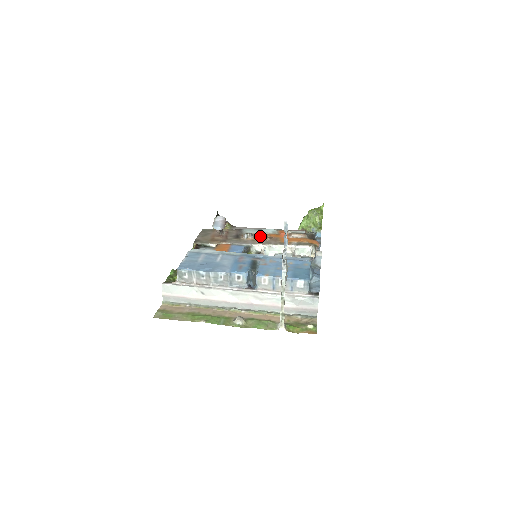
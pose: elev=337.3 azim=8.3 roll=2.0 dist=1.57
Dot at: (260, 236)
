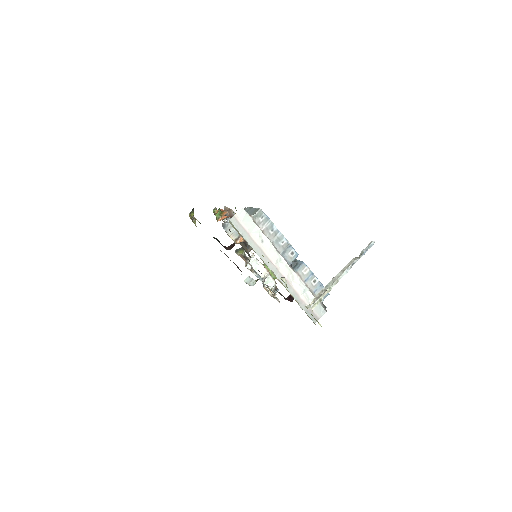
Dot at: occluded
